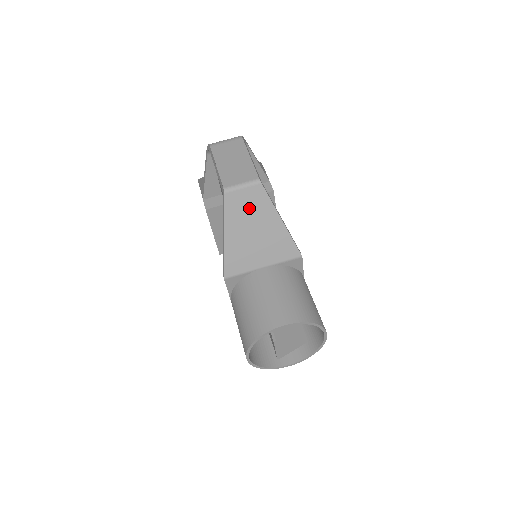
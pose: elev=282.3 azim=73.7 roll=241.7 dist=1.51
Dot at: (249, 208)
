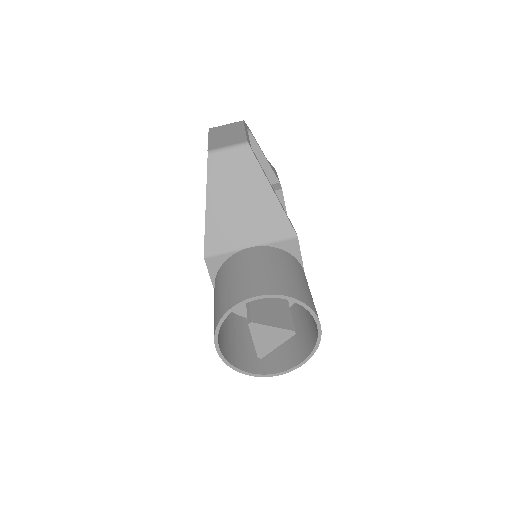
Dot at: (235, 174)
